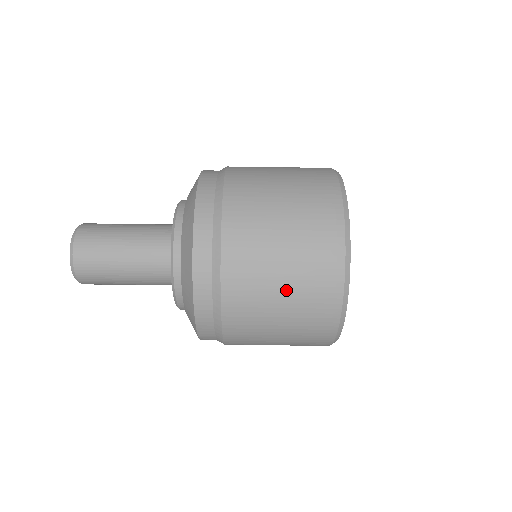
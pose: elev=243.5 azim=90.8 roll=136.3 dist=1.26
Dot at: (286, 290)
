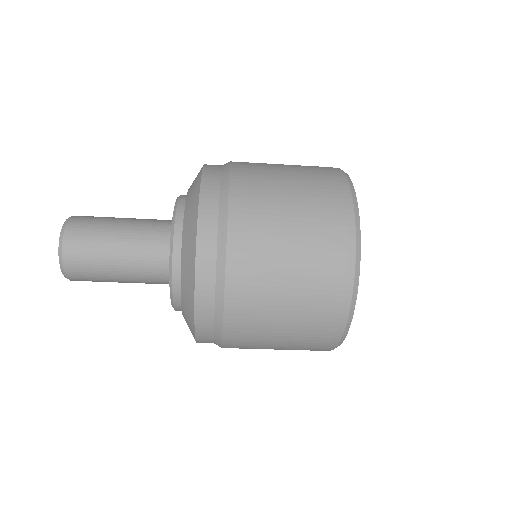
Dot at: (296, 253)
